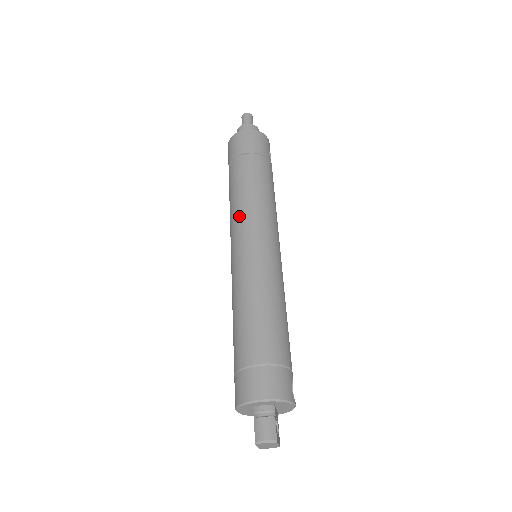
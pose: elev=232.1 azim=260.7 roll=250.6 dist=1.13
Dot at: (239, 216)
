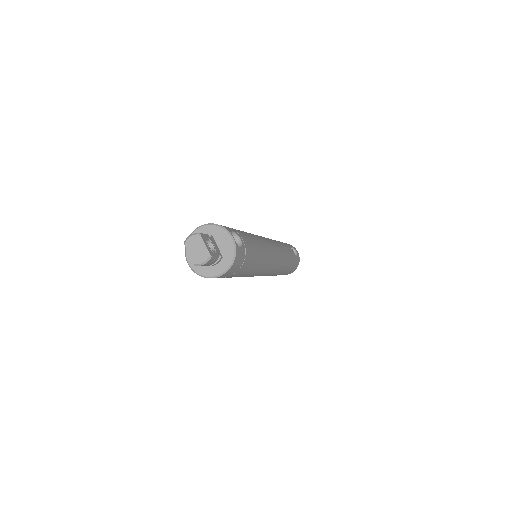
Dot at: occluded
